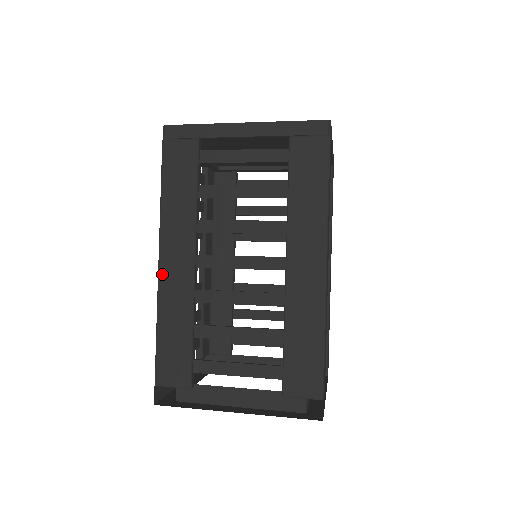
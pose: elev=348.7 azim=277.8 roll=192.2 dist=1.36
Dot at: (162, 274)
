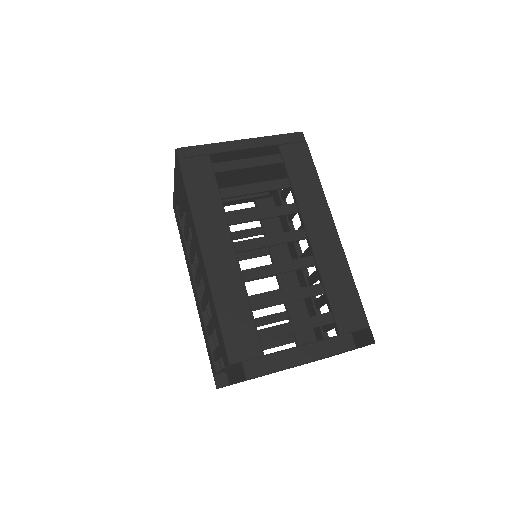
Dot at: (208, 264)
